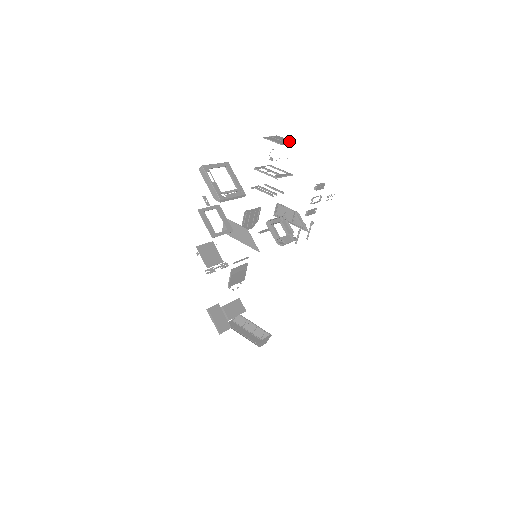
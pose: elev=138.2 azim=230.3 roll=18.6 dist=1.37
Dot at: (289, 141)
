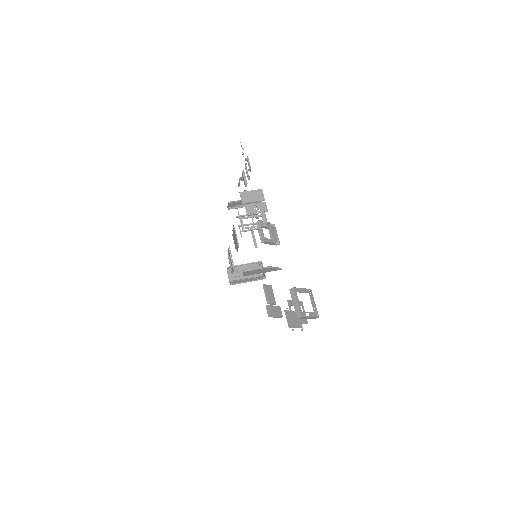
Dot at: (259, 194)
